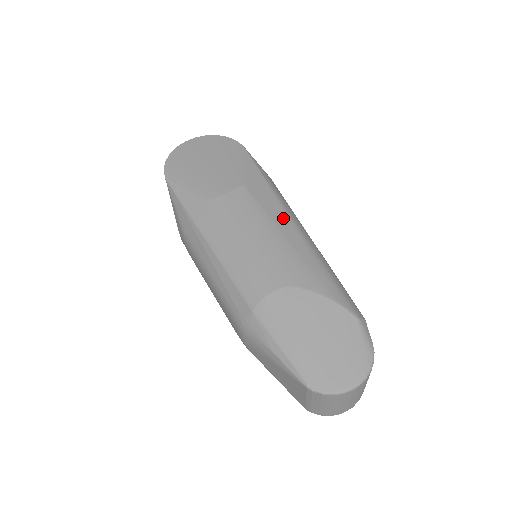
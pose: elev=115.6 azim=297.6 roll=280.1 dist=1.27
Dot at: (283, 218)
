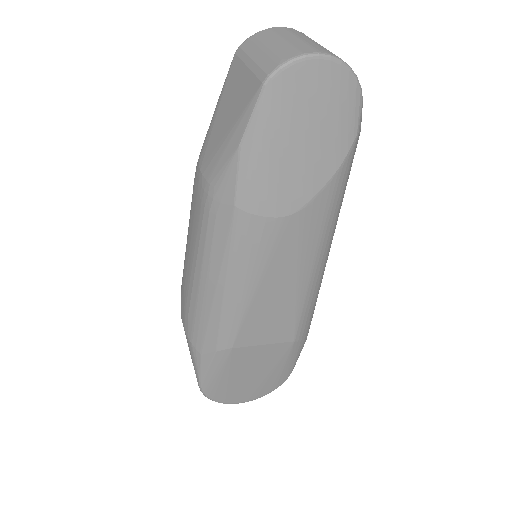
Dot at: occluded
